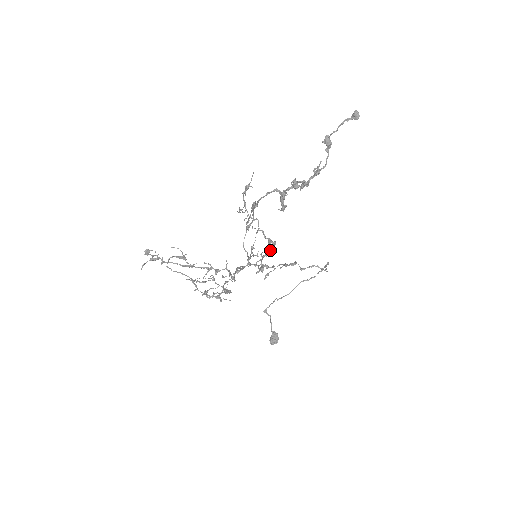
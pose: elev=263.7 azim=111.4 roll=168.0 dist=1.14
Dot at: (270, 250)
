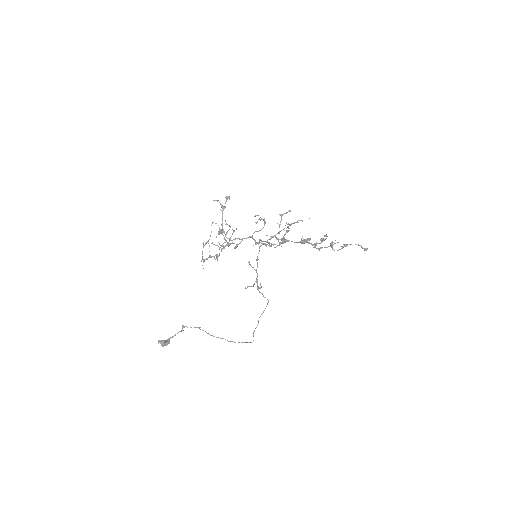
Dot at: (281, 239)
